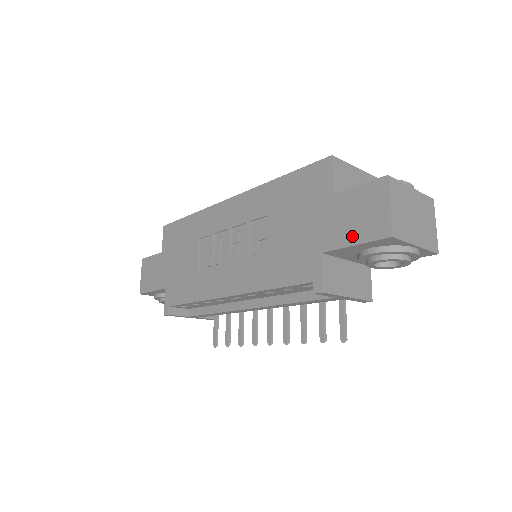
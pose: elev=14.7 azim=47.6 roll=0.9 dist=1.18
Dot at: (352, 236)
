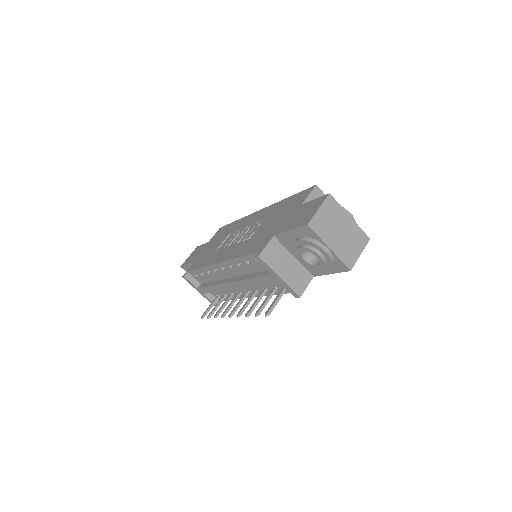
Dot at: (292, 225)
